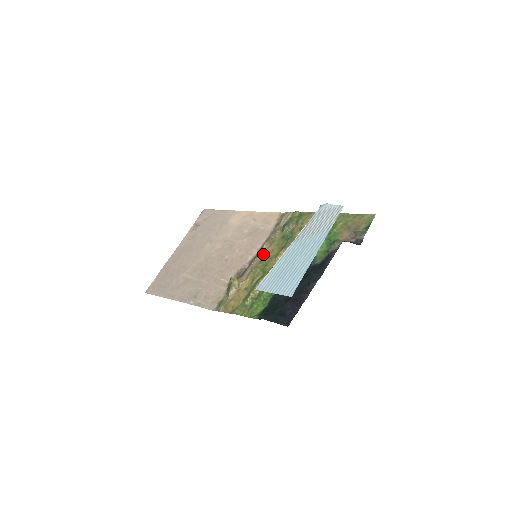
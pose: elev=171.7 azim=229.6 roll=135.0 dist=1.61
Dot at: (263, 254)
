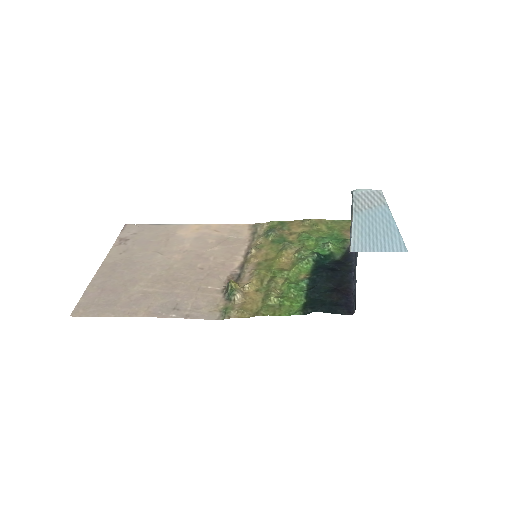
Dot at: (256, 258)
